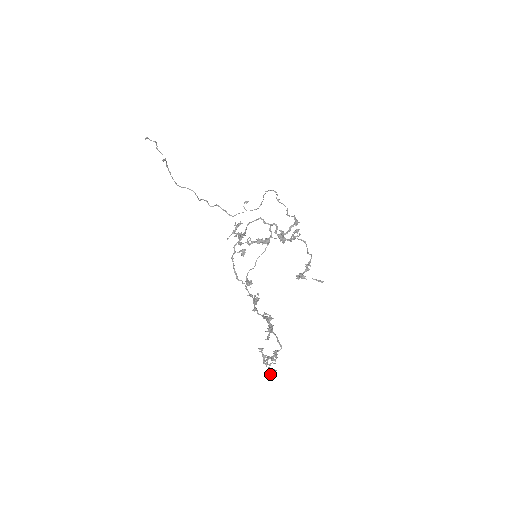
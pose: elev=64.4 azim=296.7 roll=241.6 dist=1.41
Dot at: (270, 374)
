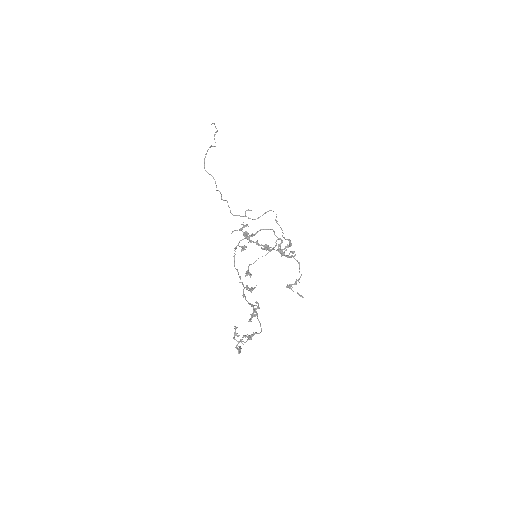
Dot at: (237, 349)
